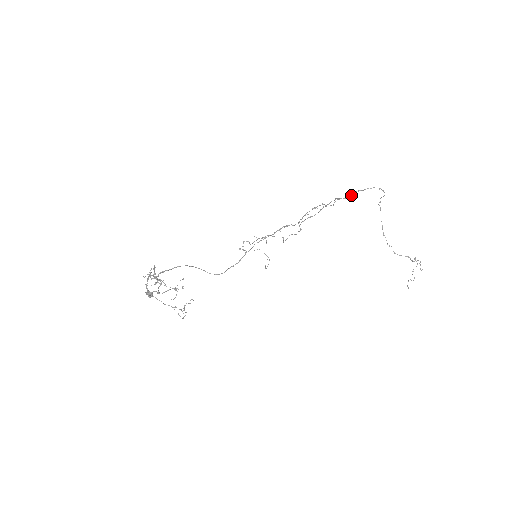
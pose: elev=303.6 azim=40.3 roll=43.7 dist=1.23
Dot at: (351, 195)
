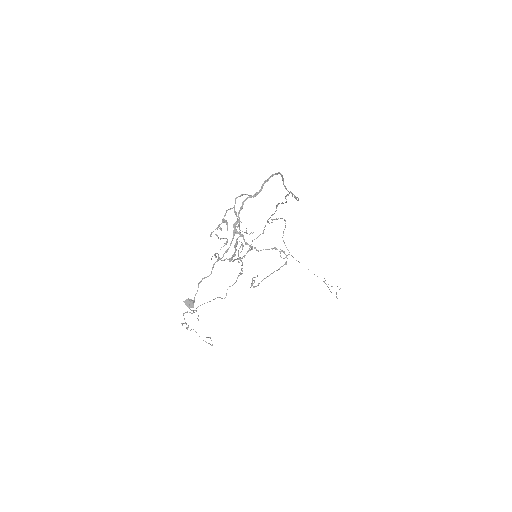
Dot at: (272, 220)
